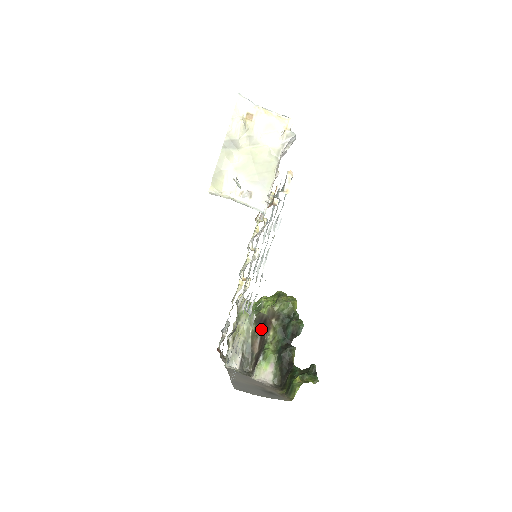
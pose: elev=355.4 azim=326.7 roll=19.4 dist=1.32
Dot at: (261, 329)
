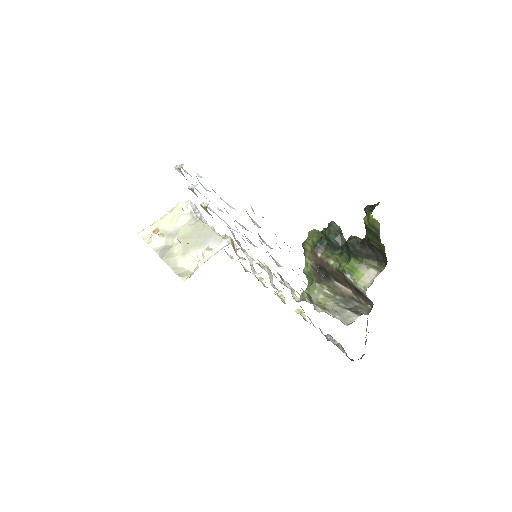
Dot at: (327, 276)
